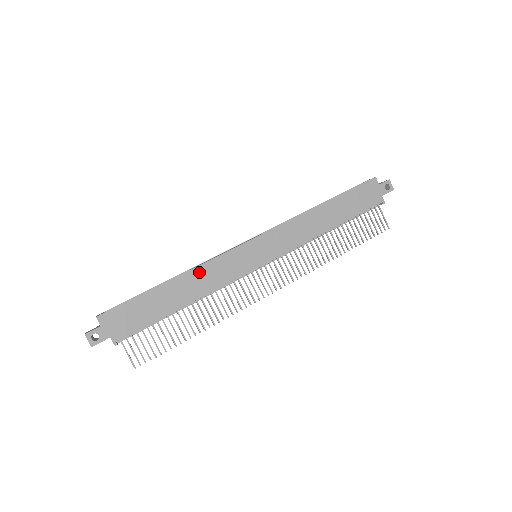
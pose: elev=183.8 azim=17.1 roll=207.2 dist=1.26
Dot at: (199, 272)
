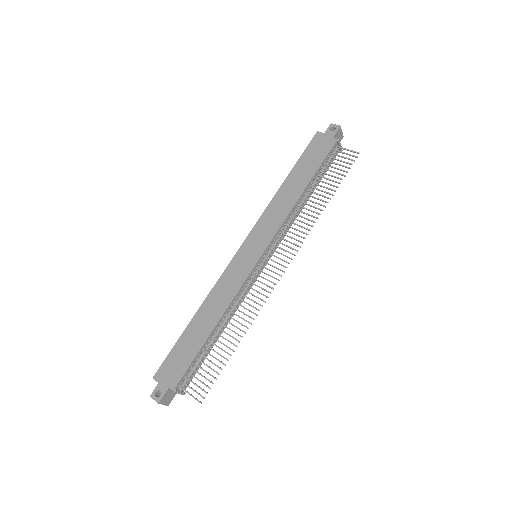
Dot at: (213, 296)
